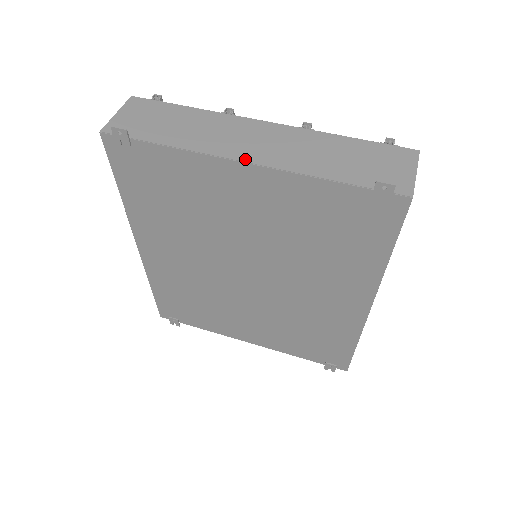
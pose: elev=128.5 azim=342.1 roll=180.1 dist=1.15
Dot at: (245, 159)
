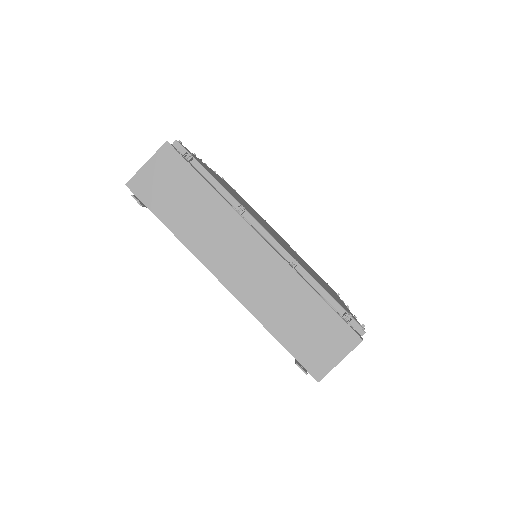
Dot at: (222, 279)
